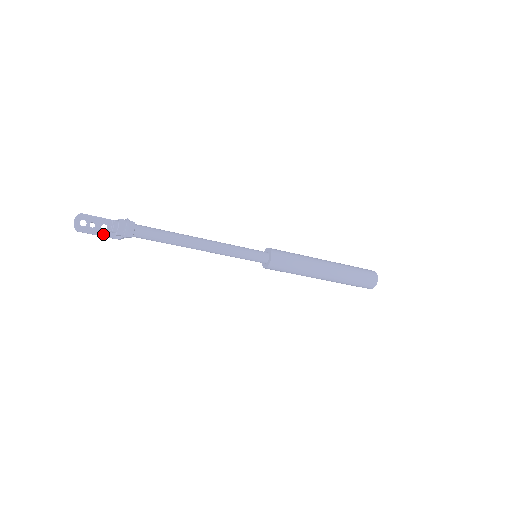
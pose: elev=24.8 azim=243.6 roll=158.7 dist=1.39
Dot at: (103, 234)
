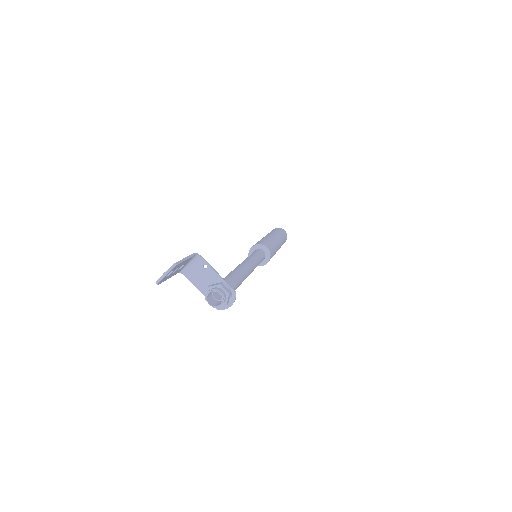
Dot at: (174, 274)
